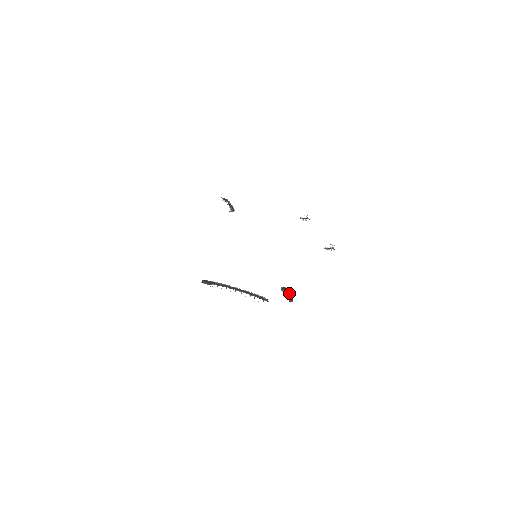
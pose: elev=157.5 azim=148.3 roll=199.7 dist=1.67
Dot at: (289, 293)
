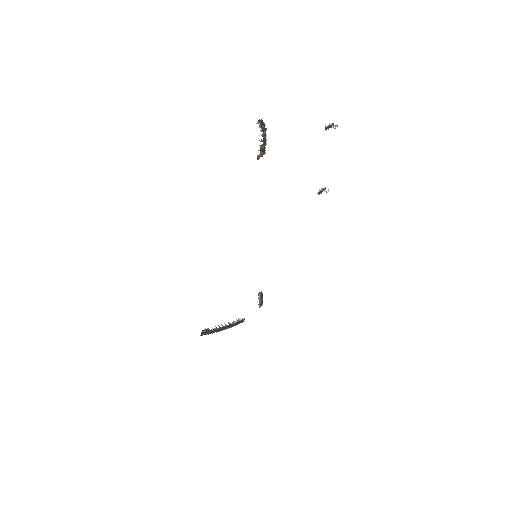
Dot at: occluded
